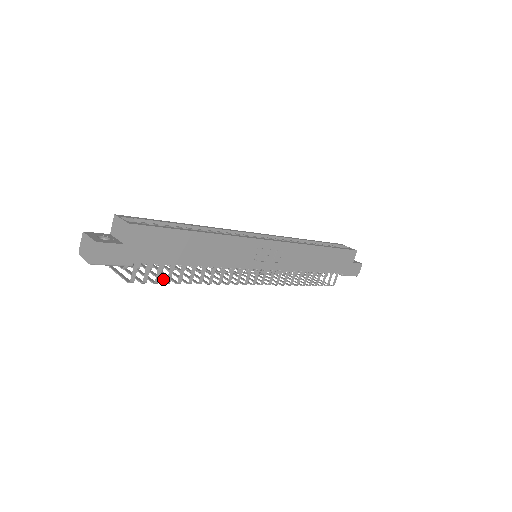
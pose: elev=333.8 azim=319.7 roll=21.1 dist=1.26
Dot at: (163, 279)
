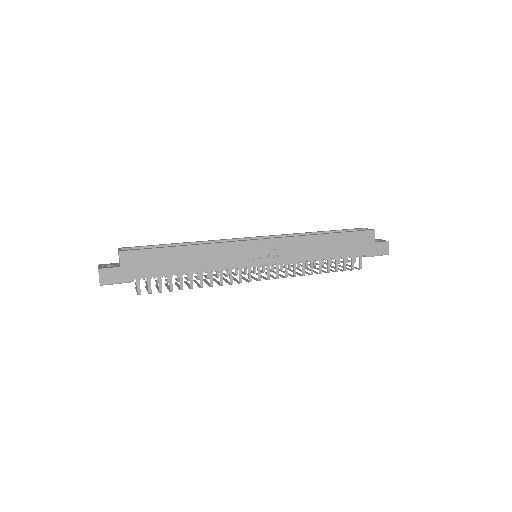
Dot at: occluded
